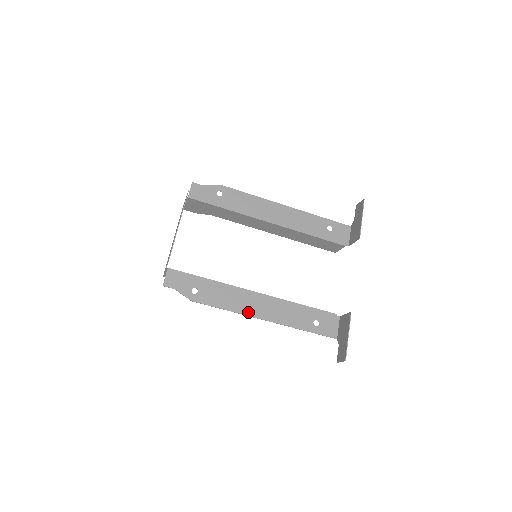
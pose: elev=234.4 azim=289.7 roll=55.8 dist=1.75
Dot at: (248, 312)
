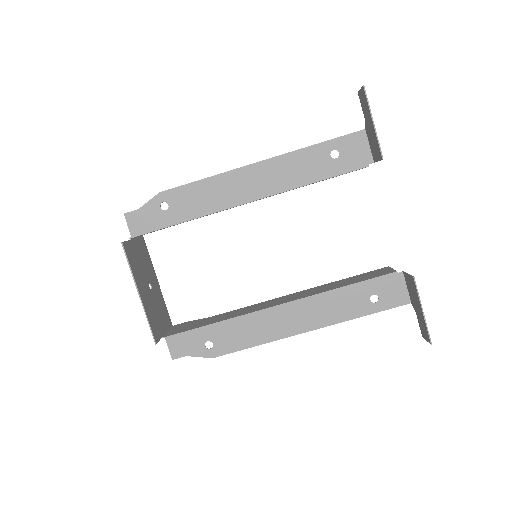
Dot at: (282, 334)
